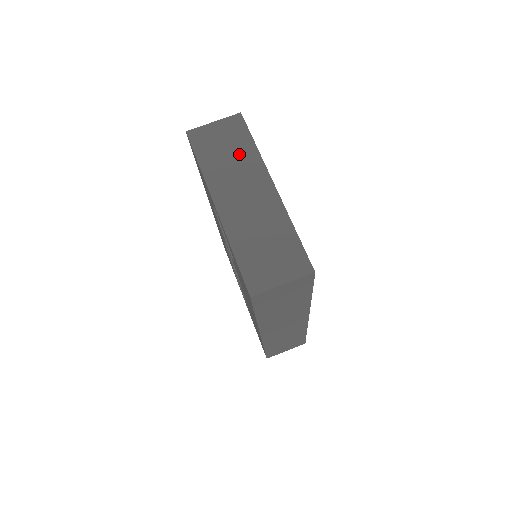
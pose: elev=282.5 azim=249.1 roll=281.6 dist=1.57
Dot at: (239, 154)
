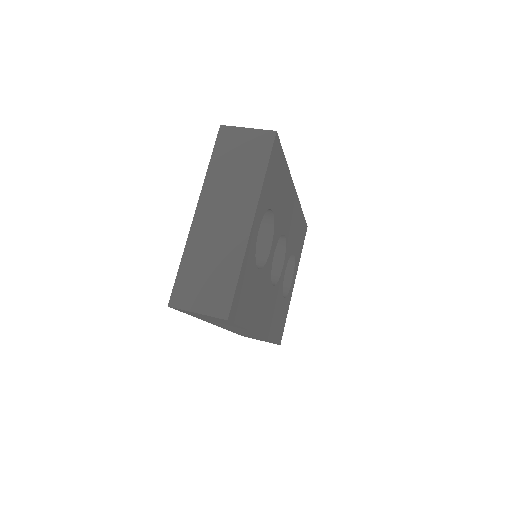
Dot at: (246, 173)
